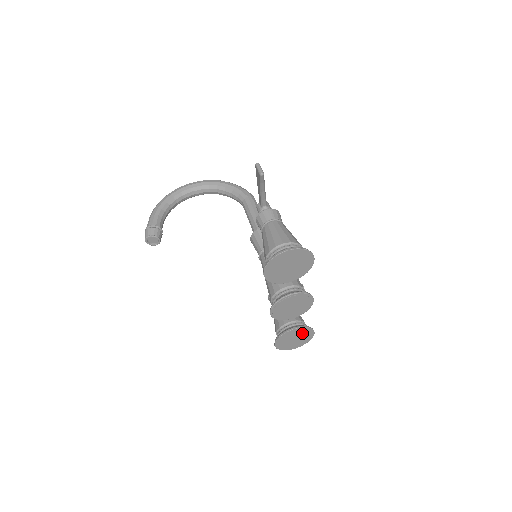
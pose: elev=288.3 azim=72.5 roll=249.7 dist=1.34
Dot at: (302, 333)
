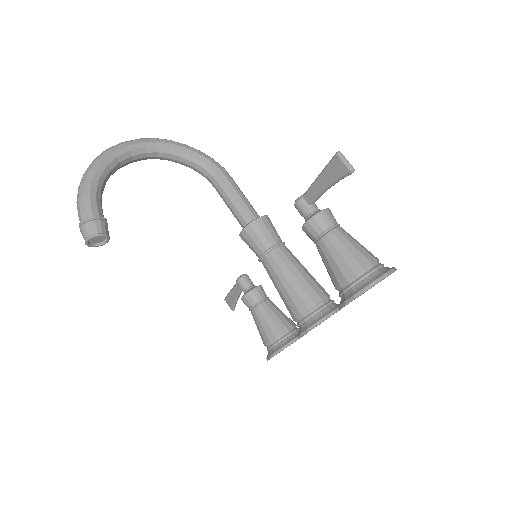
Dot at: occluded
